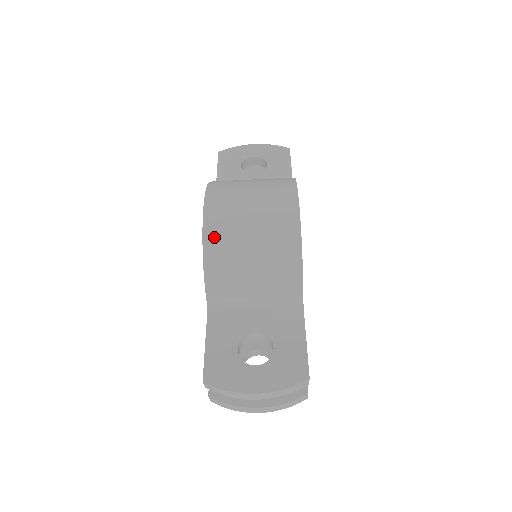
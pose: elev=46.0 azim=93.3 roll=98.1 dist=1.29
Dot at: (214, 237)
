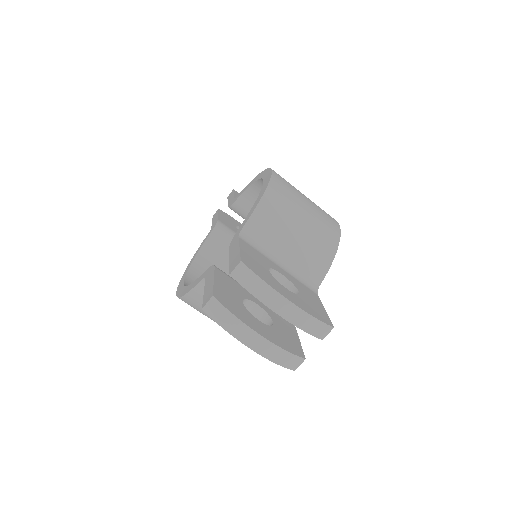
Dot at: (279, 187)
